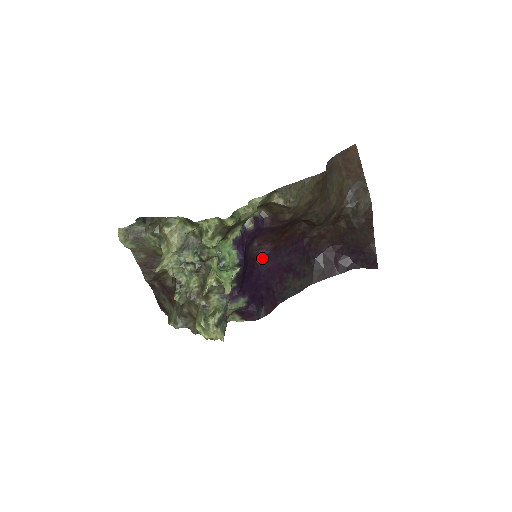
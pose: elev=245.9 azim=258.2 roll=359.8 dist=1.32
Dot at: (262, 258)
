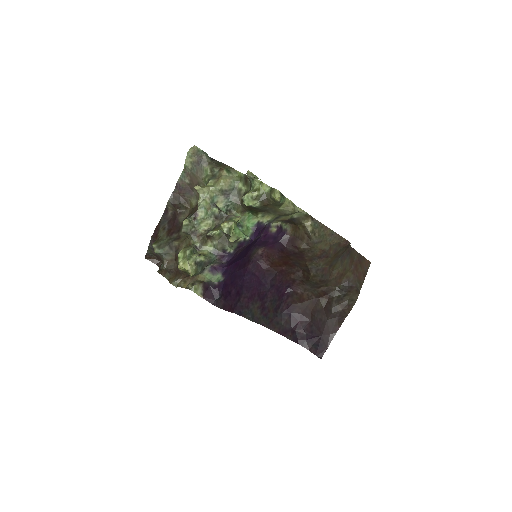
Dot at: (254, 268)
